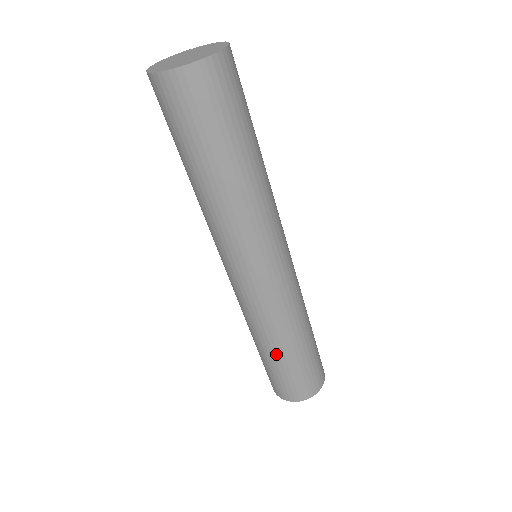
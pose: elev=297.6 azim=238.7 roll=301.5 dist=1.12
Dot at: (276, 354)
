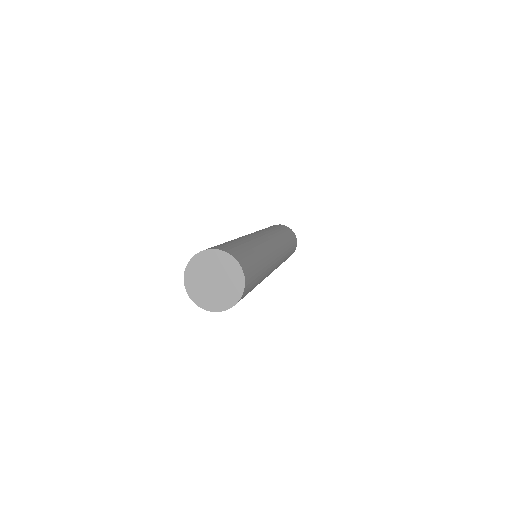
Dot at: occluded
